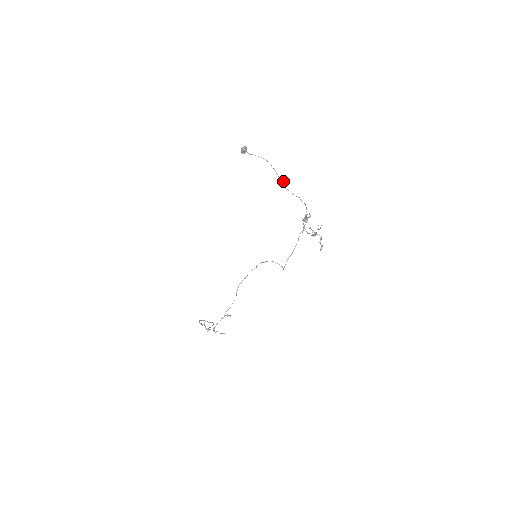
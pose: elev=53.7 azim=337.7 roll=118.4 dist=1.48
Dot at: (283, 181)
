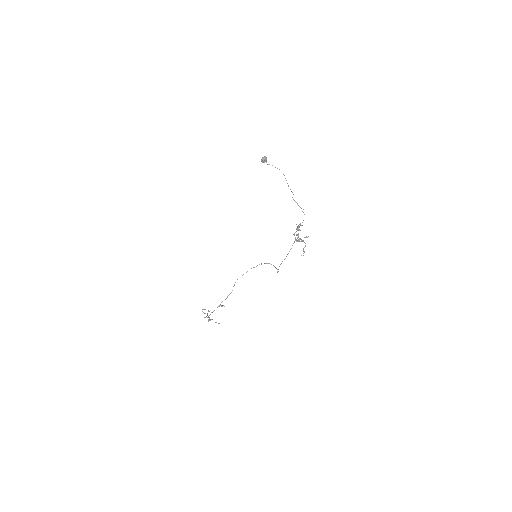
Dot at: occluded
